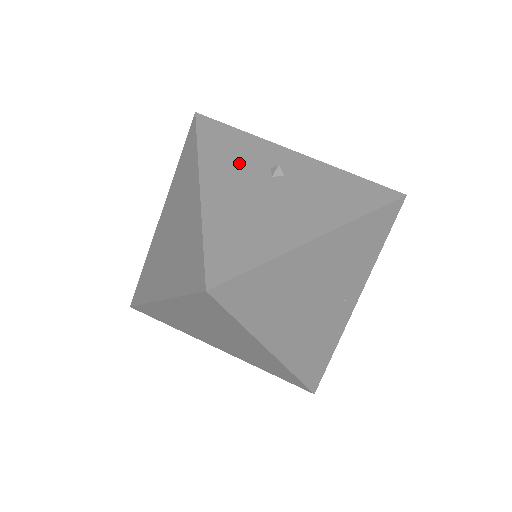
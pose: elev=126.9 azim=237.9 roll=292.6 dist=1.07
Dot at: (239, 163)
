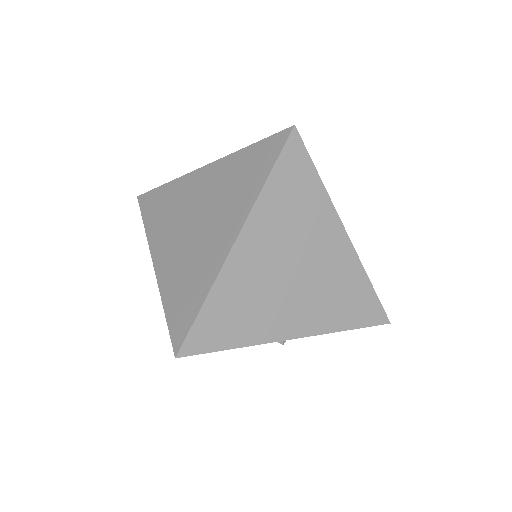
Dot at: occluded
